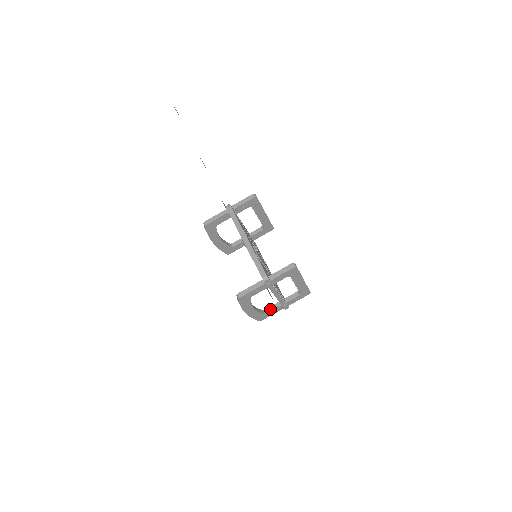
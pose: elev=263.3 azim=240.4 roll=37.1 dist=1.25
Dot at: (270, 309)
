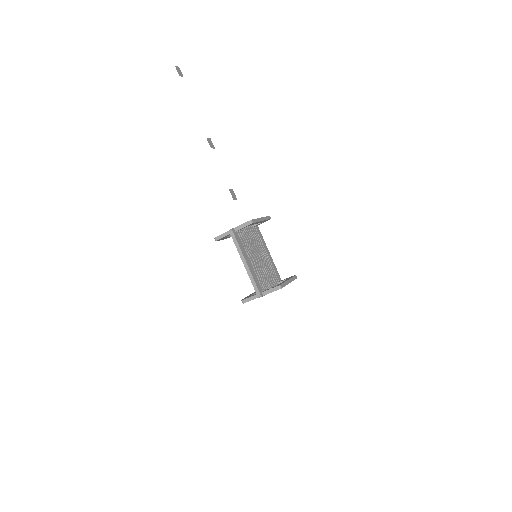
Dot at: occluded
